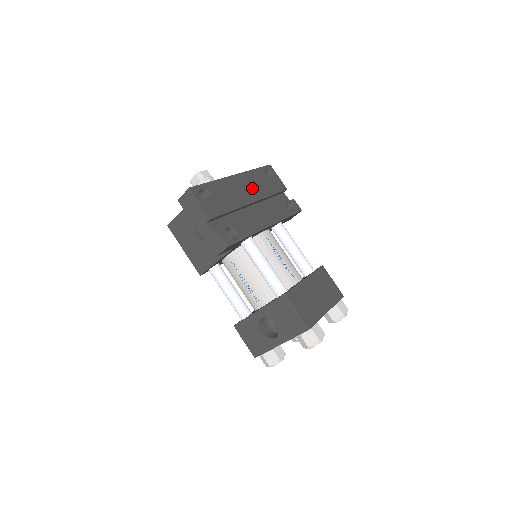
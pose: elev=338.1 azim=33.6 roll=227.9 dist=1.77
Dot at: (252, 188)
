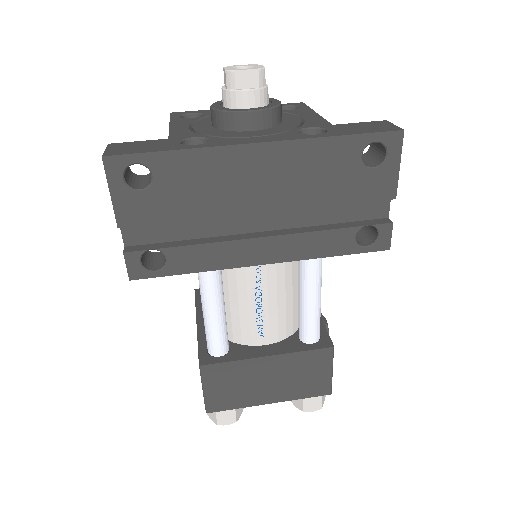
Dot at: (287, 181)
